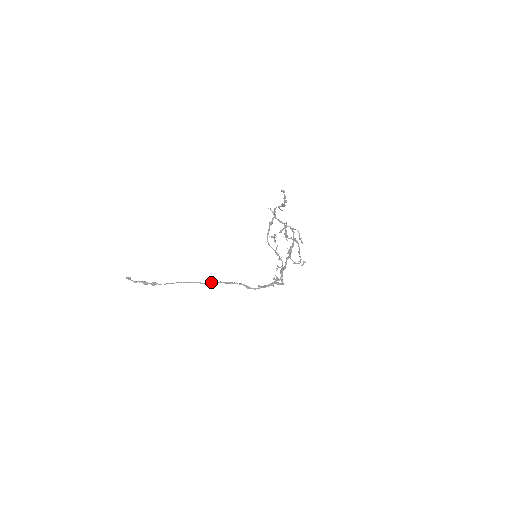
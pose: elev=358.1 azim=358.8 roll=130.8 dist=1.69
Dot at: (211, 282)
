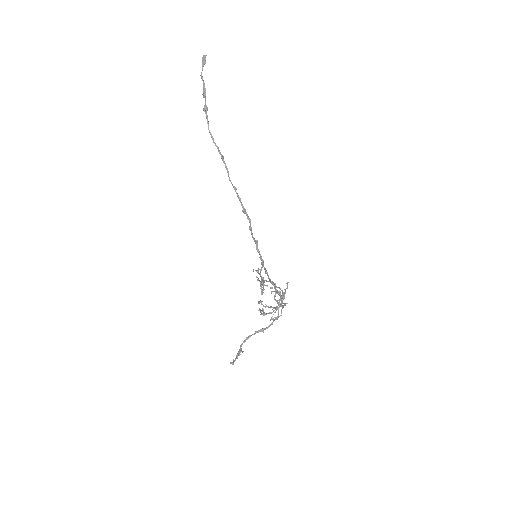
Dot at: (234, 188)
